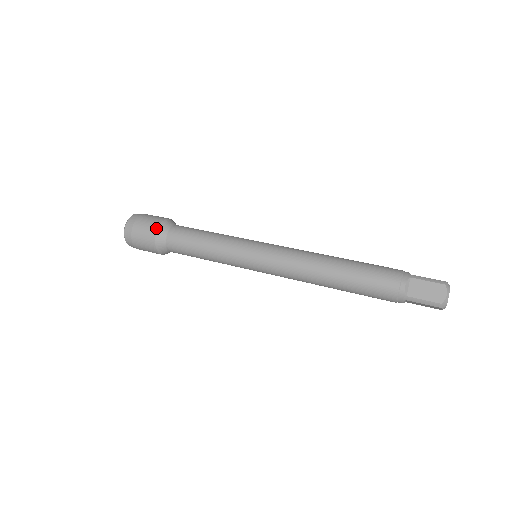
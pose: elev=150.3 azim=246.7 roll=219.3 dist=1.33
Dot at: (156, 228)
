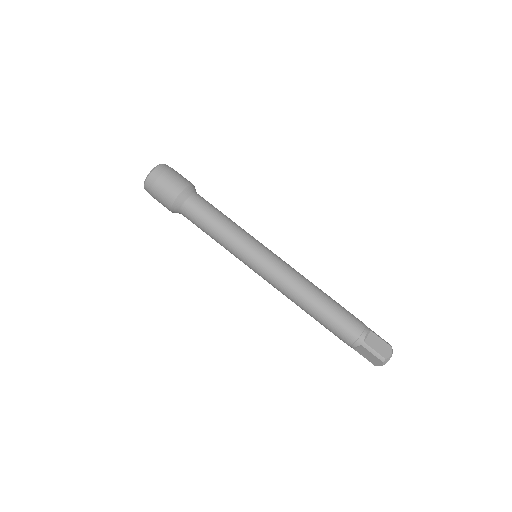
Dot at: (170, 206)
